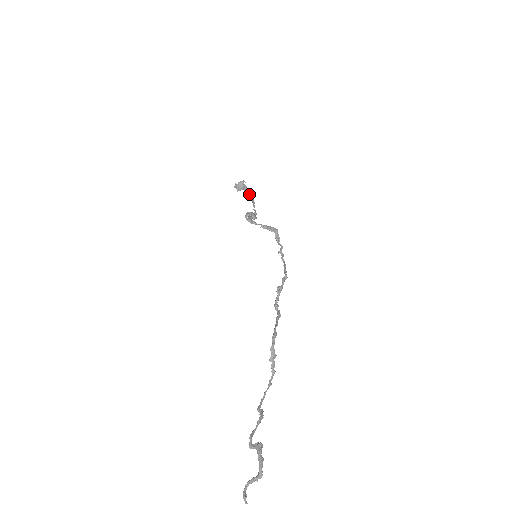
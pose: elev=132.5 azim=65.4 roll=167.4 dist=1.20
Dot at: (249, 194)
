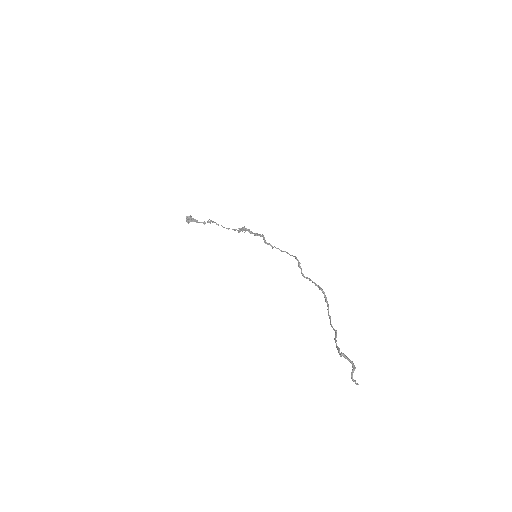
Dot at: (209, 222)
